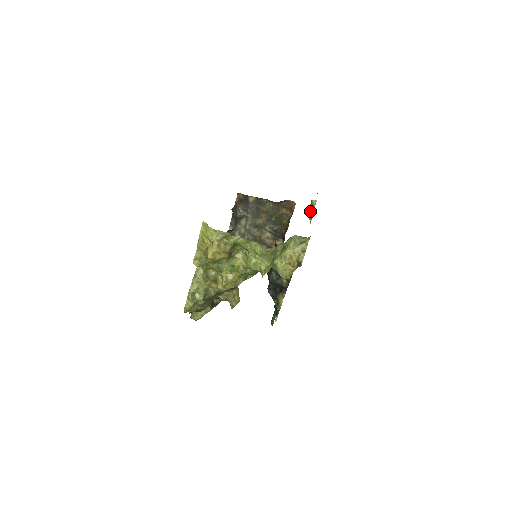
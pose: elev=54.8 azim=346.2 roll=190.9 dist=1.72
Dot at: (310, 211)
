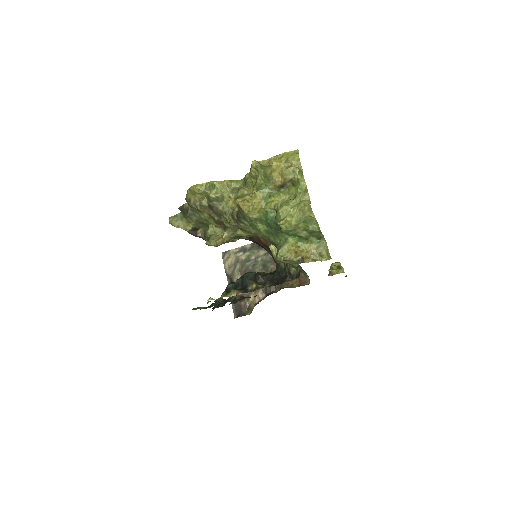
Dot at: (332, 272)
